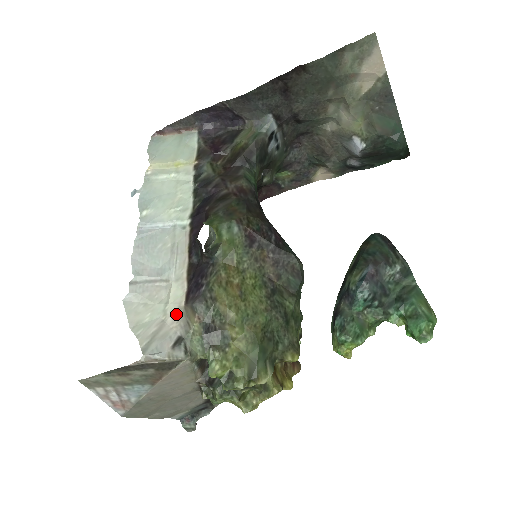
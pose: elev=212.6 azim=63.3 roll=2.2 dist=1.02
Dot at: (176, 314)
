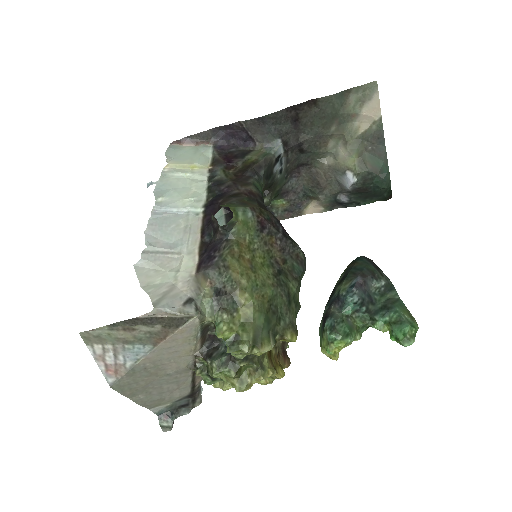
Dot at: (187, 280)
